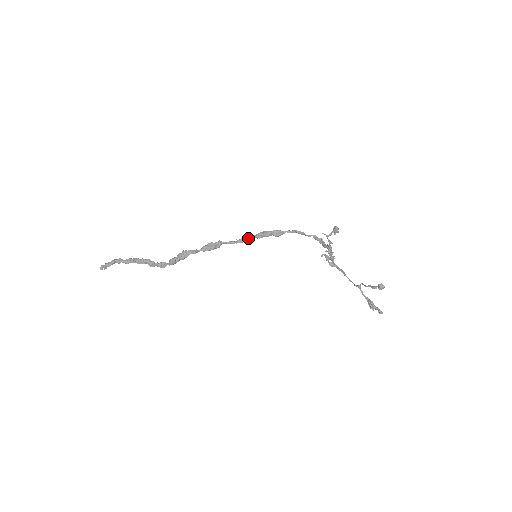
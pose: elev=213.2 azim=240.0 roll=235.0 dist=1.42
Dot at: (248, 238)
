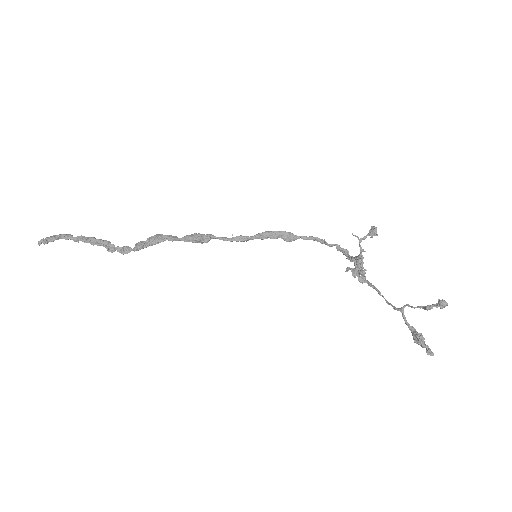
Dot at: (248, 236)
